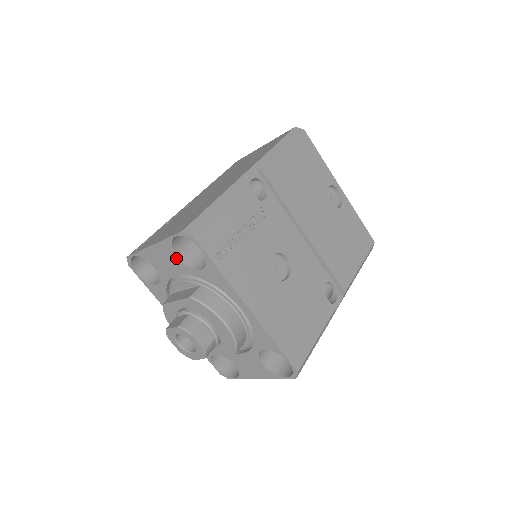
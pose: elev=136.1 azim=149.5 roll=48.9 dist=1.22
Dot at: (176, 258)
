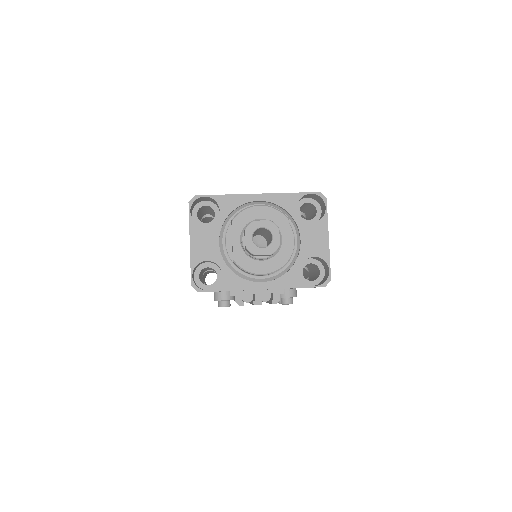
Dot at: (205, 228)
